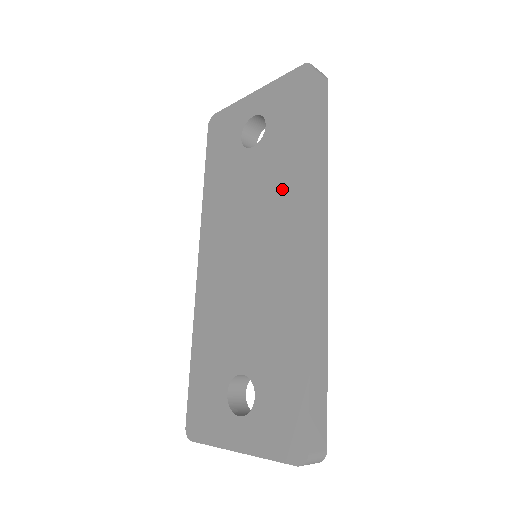
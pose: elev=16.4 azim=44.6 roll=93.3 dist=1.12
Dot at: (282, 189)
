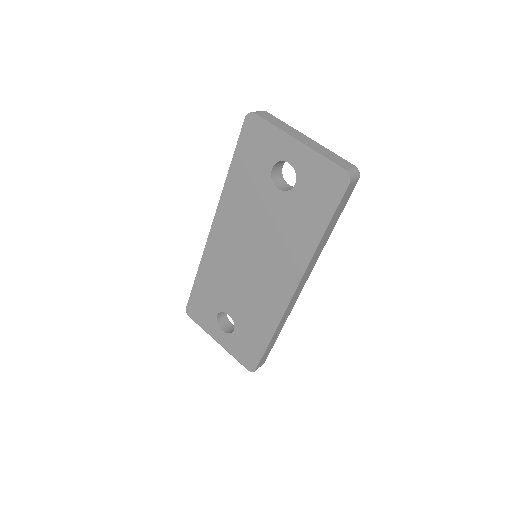
Dot at: (289, 246)
